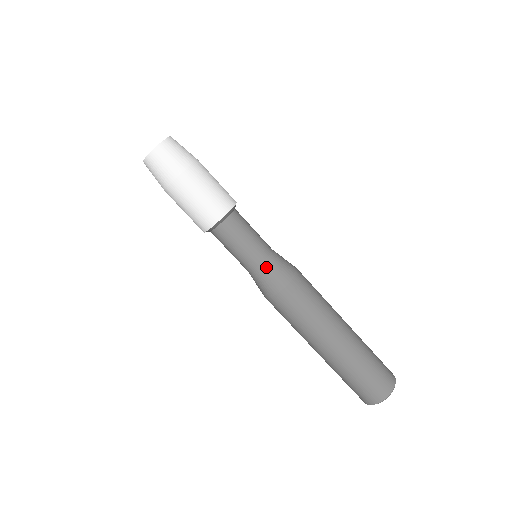
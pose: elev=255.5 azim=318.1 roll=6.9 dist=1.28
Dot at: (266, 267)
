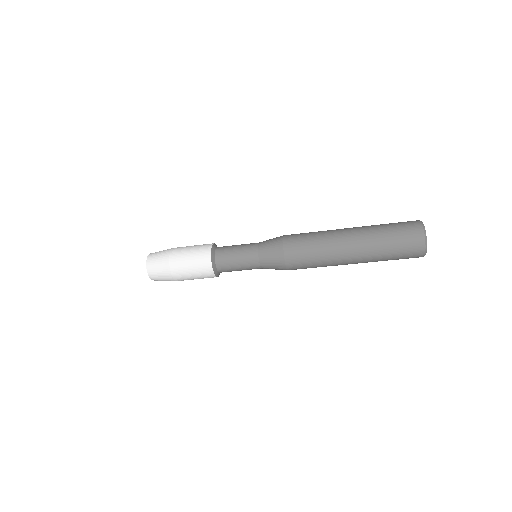
Dot at: (263, 256)
